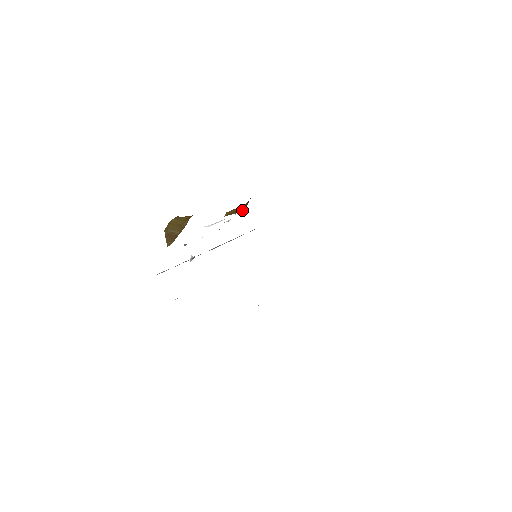
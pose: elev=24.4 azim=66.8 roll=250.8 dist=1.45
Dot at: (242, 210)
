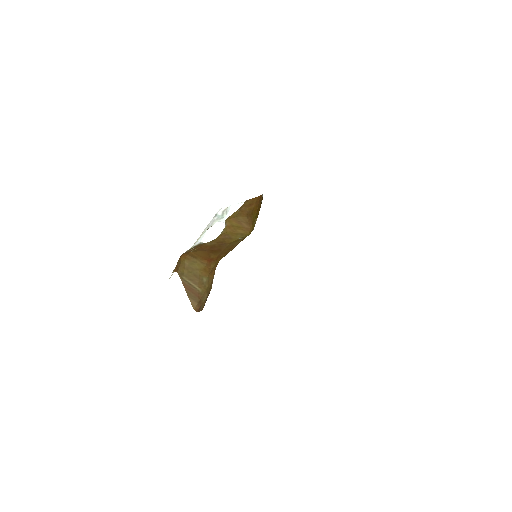
Dot at: (247, 229)
